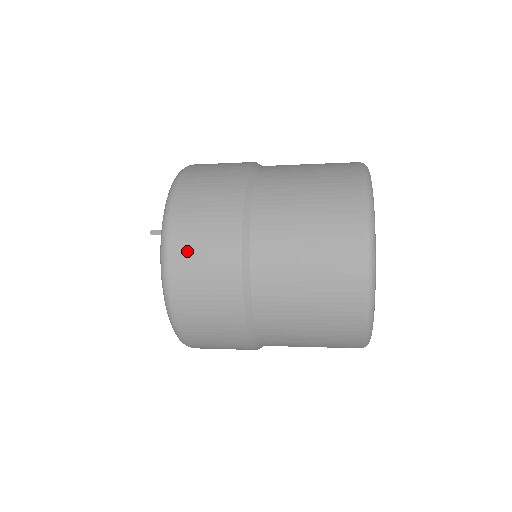
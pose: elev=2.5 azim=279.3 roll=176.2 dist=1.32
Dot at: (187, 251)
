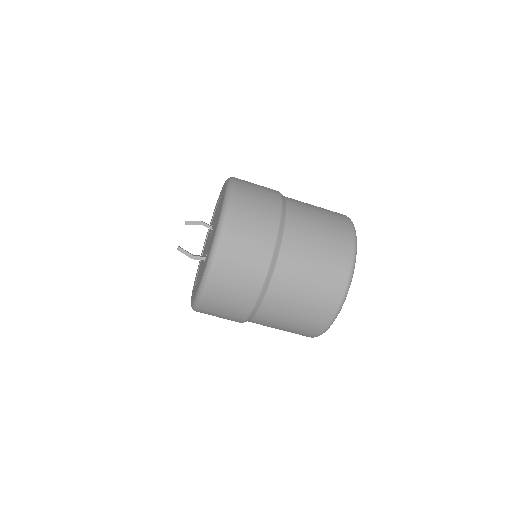
Dot at: occluded
